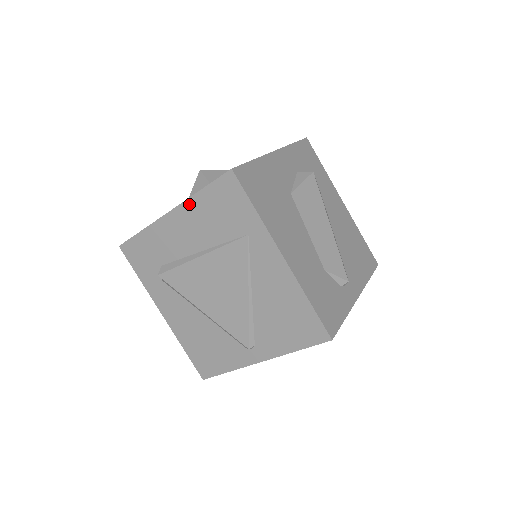
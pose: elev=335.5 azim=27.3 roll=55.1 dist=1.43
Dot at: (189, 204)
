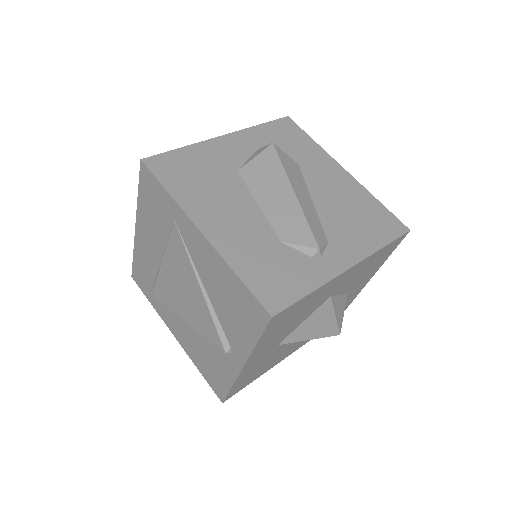
Dot at: (139, 212)
